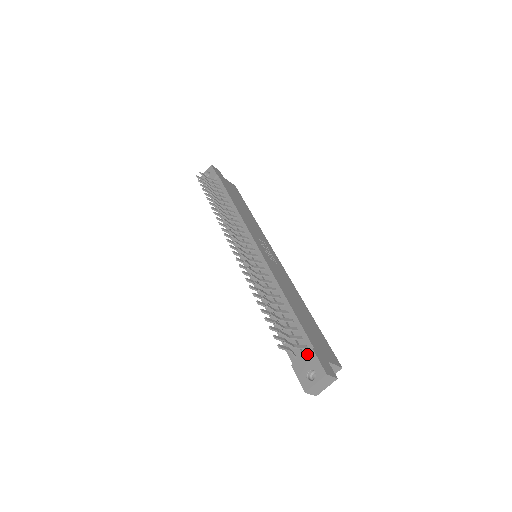
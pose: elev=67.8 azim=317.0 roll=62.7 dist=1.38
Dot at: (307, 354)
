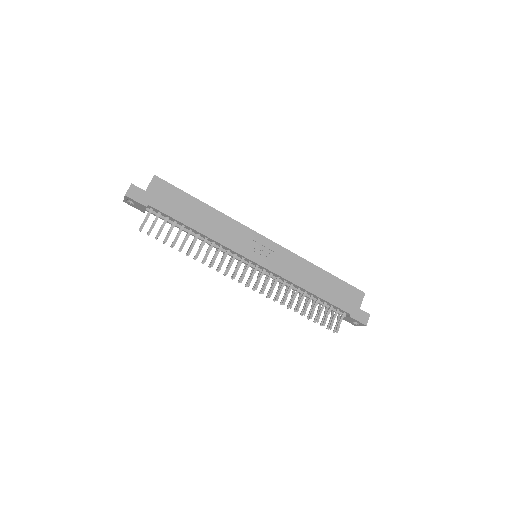
Dot at: (348, 318)
